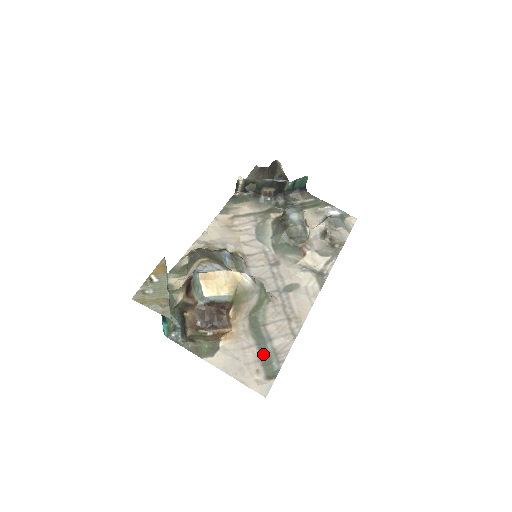
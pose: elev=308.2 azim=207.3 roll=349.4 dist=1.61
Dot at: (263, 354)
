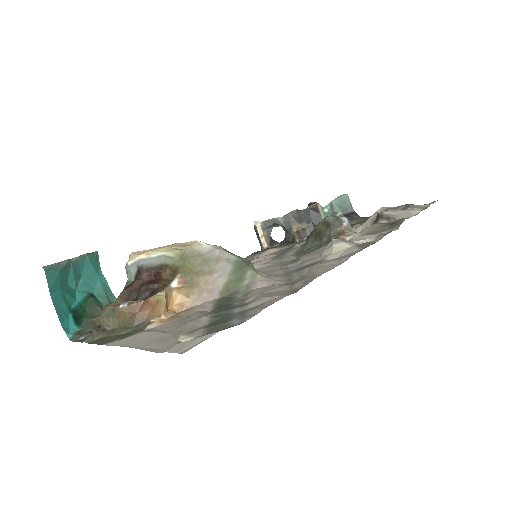
Dot at: (218, 319)
